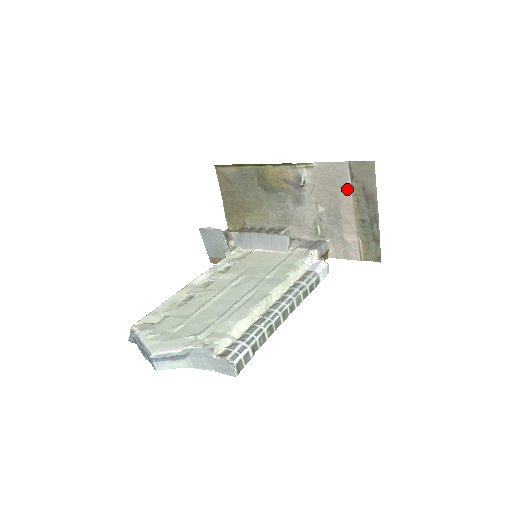
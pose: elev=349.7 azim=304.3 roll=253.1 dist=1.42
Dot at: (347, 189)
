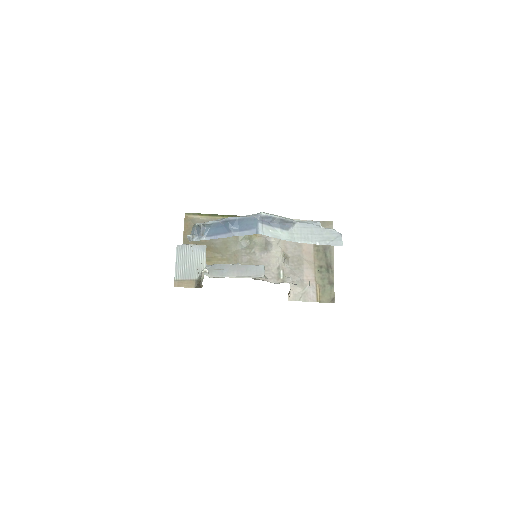
Dot at: occluded
